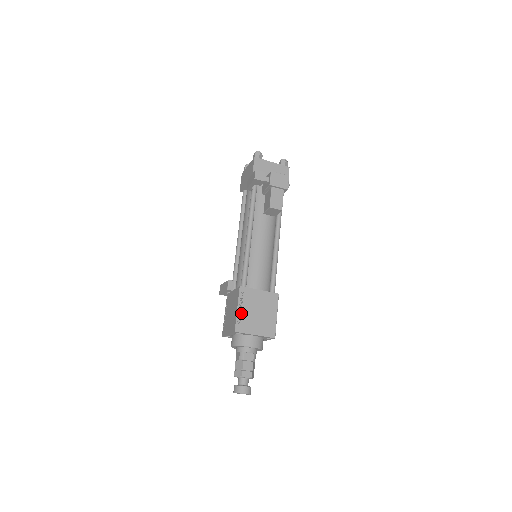
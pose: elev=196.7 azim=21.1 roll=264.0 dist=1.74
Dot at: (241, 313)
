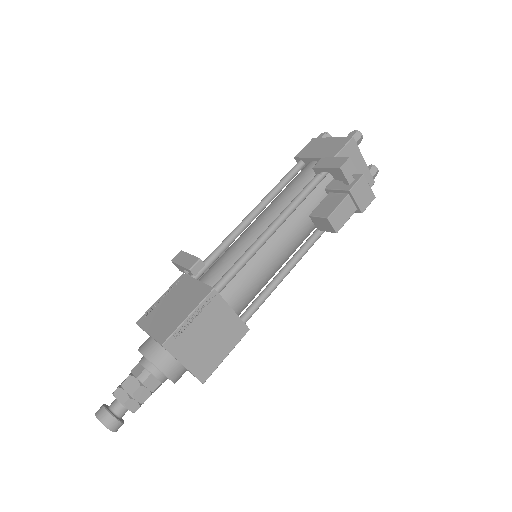
Dot at: (188, 325)
